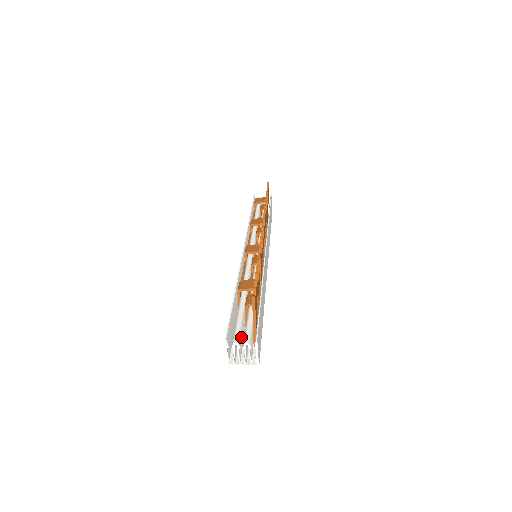
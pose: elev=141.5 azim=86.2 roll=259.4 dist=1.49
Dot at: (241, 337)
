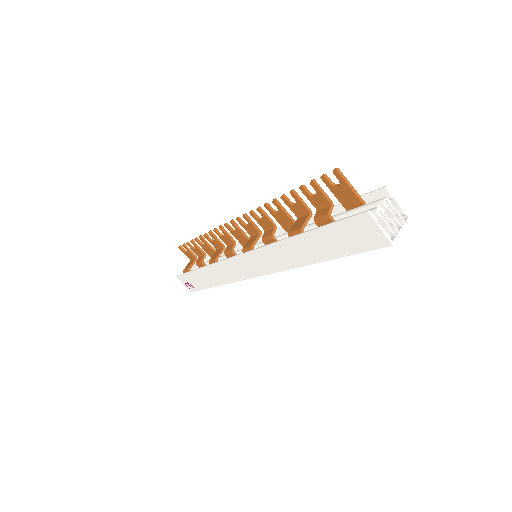
Dot at: occluded
